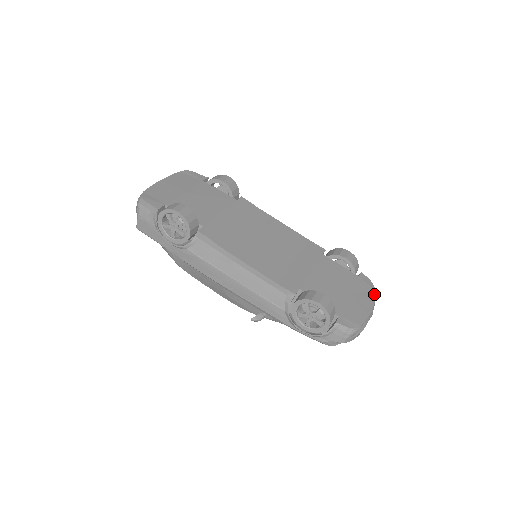
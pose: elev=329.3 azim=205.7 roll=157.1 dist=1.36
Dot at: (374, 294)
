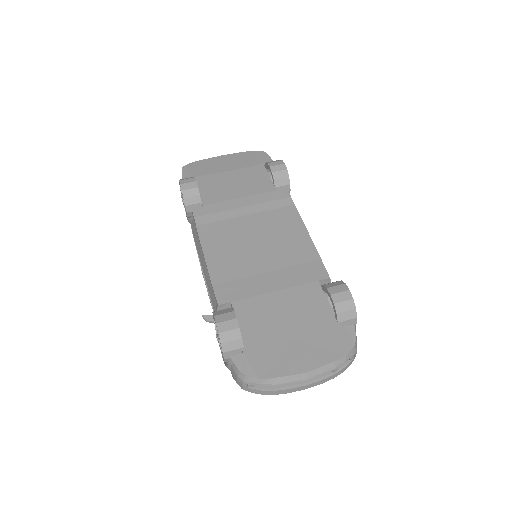
Dot at: (336, 358)
